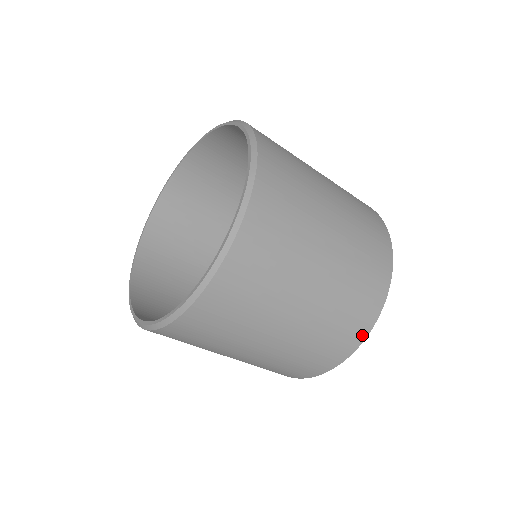
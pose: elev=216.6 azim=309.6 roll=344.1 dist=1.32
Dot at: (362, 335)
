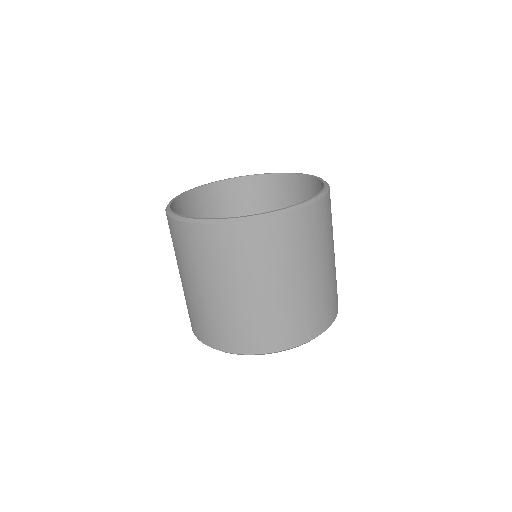
Dot at: (272, 348)
